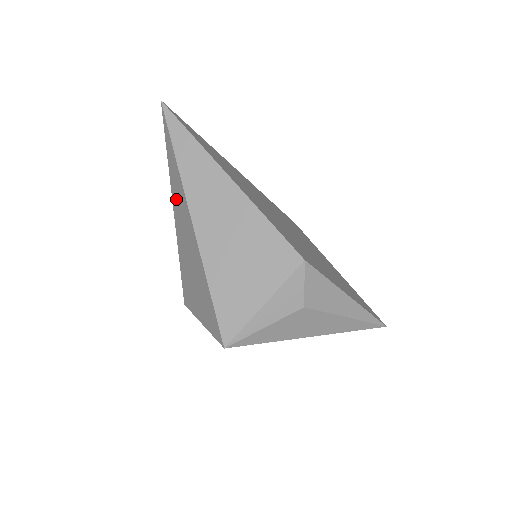
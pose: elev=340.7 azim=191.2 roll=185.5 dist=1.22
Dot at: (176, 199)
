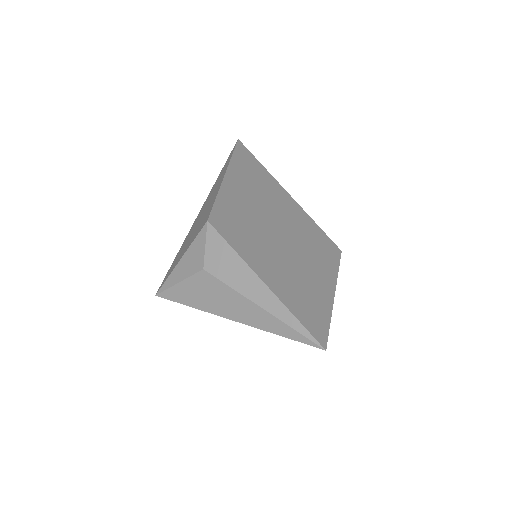
Dot at: occluded
